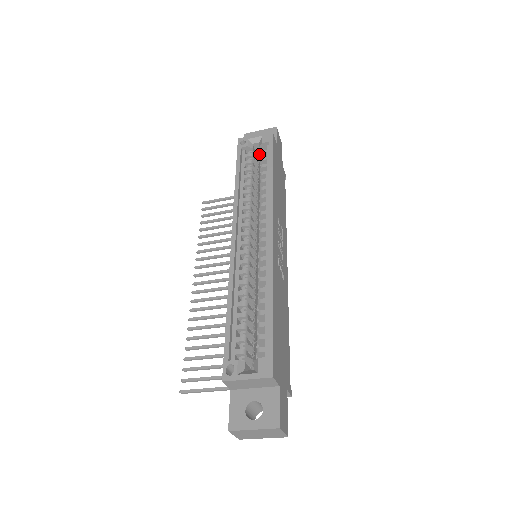
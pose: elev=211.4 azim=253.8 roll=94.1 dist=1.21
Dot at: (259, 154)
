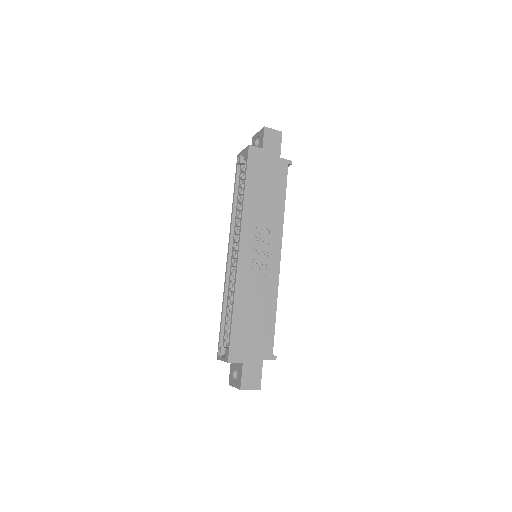
Dot at: occluded
